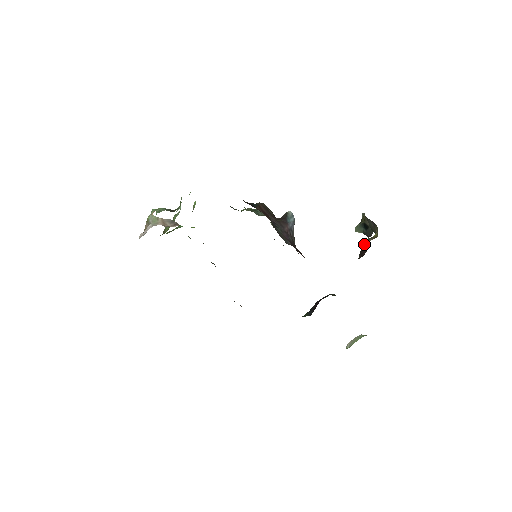
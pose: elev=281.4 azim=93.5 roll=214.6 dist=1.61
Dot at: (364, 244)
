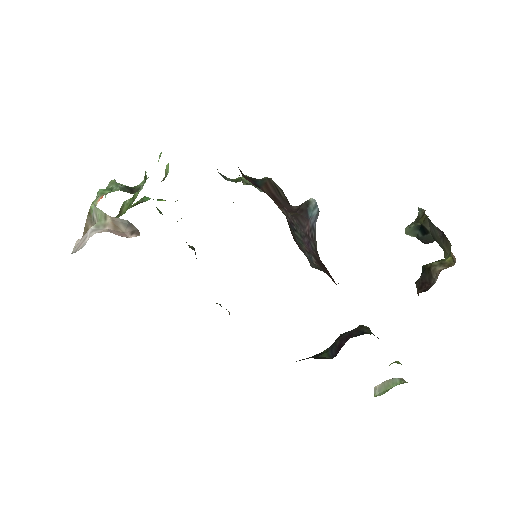
Dot at: (429, 270)
